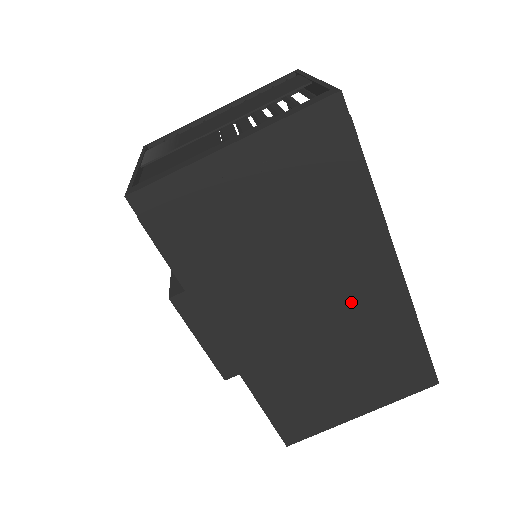
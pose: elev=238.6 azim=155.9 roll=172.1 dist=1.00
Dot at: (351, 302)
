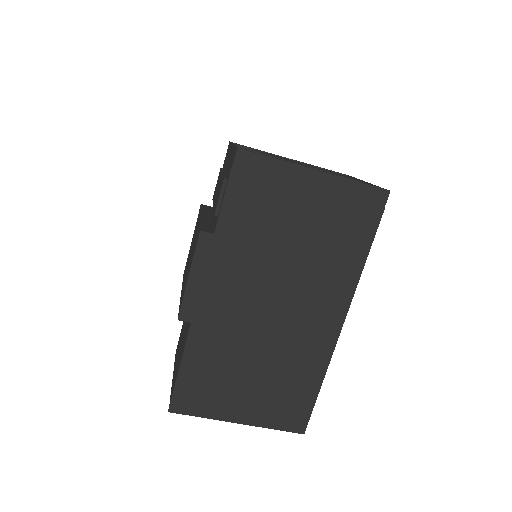
Dot at: (300, 325)
